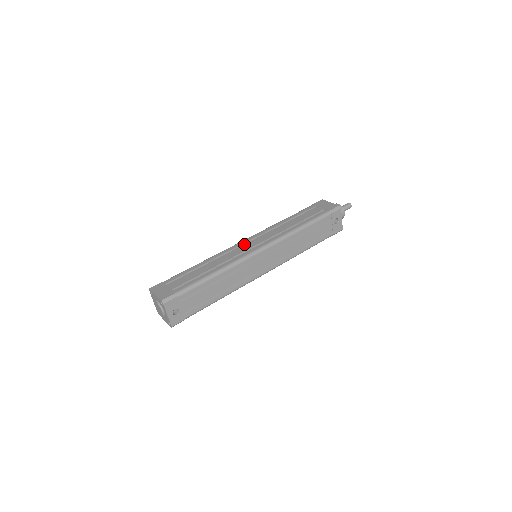
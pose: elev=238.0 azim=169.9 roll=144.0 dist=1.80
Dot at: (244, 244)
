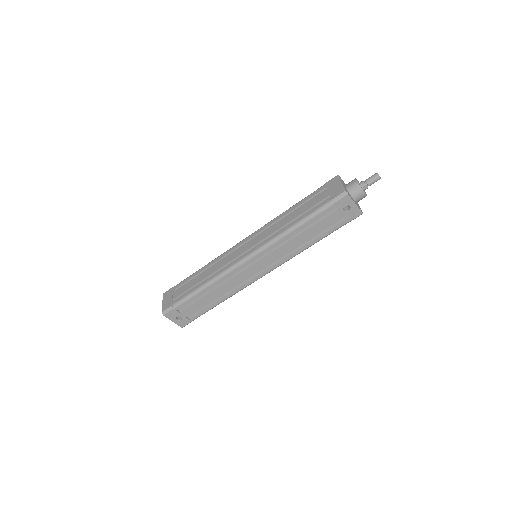
Dot at: (239, 247)
